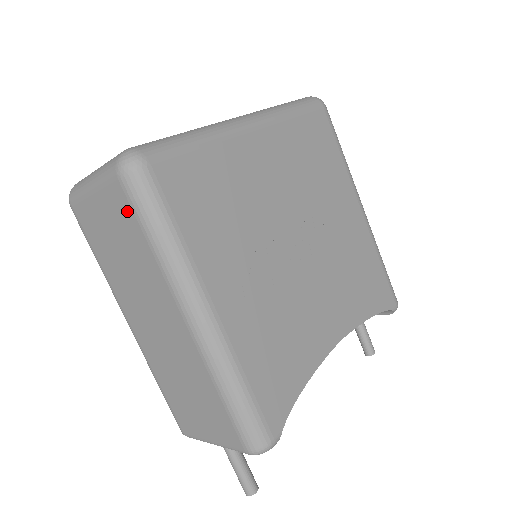
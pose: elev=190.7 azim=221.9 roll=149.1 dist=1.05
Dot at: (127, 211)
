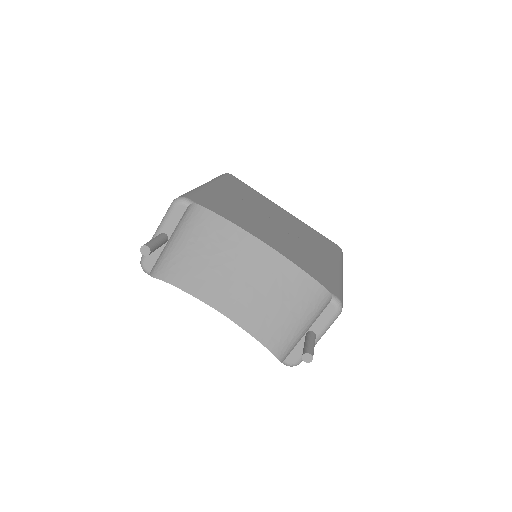
Dot at: occluded
